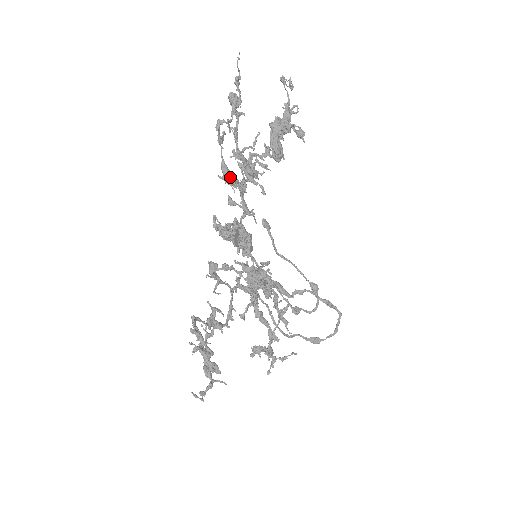
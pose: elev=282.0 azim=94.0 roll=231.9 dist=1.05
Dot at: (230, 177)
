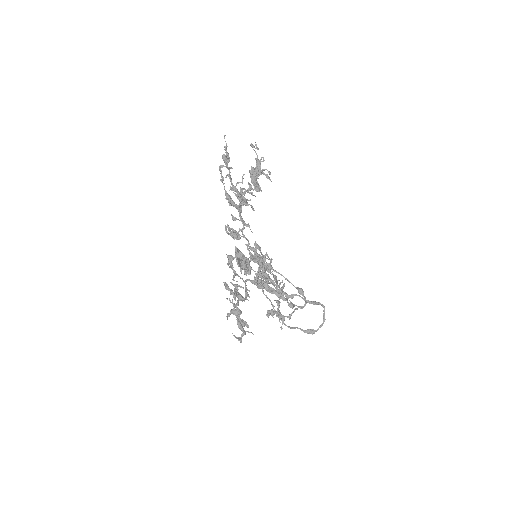
Dot at: (231, 201)
